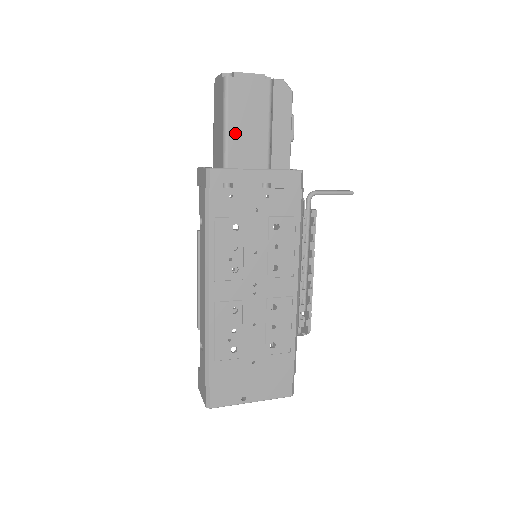
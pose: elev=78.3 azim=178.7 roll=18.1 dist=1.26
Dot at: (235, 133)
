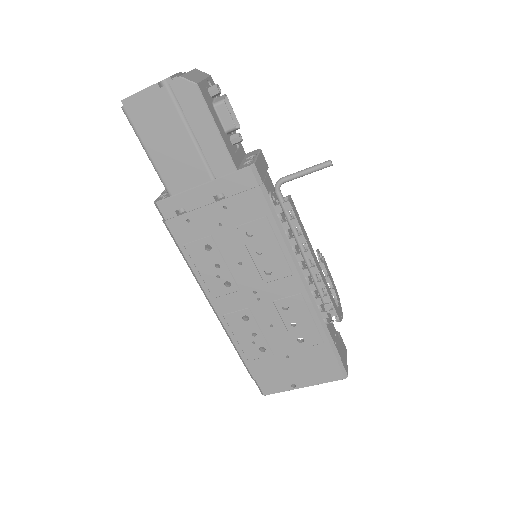
Dot at: (160, 159)
